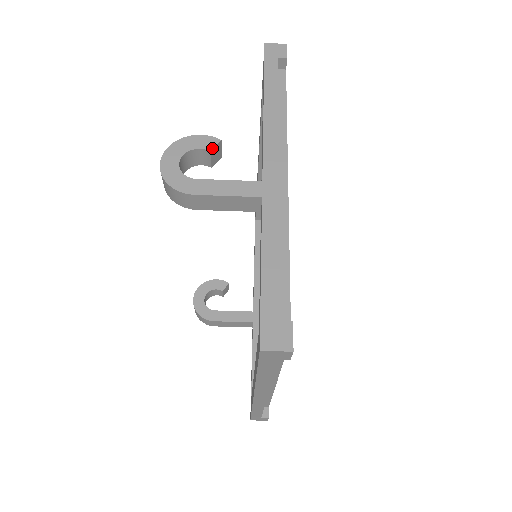
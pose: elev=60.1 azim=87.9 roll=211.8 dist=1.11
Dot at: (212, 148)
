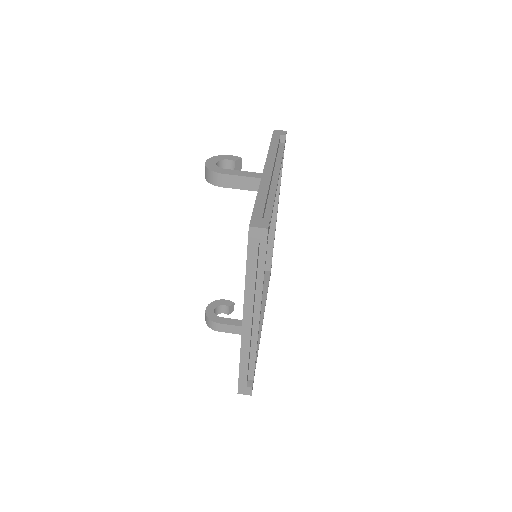
Dot at: (236, 160)
